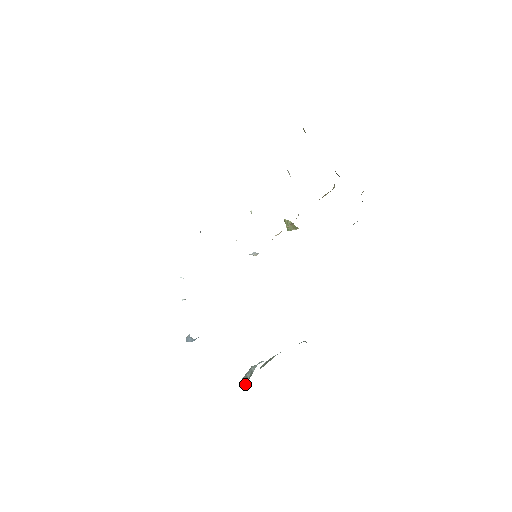
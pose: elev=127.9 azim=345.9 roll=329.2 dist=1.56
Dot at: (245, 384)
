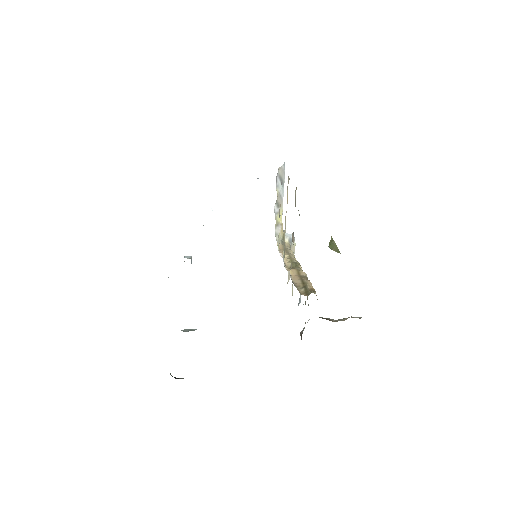
Dot at: (186, 331)
